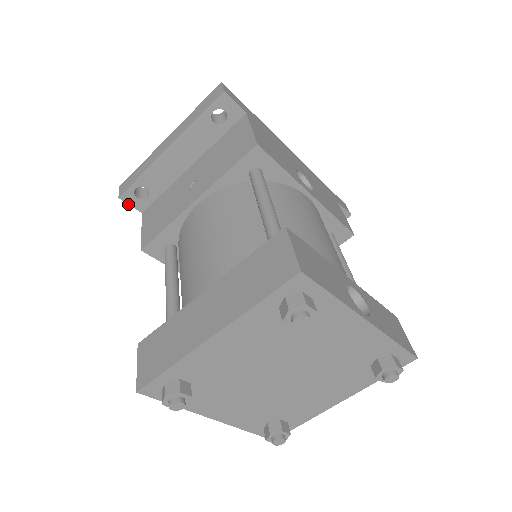
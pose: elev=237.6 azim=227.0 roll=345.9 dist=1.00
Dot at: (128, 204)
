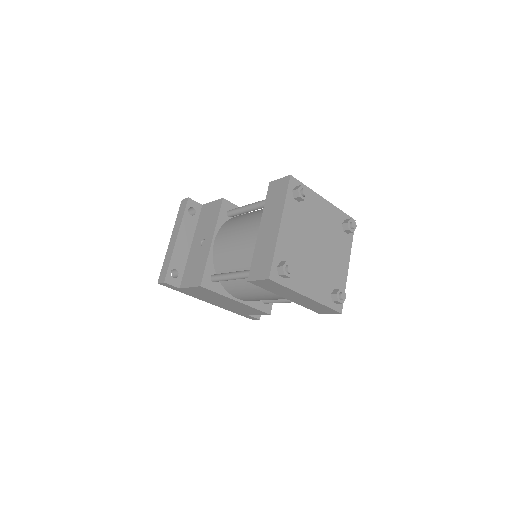
Dot at: (170, 285)
